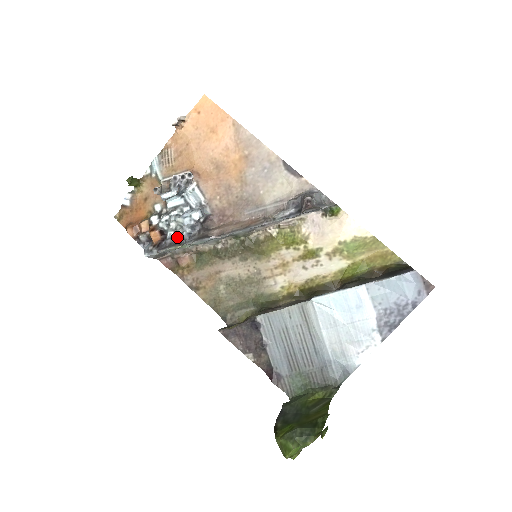
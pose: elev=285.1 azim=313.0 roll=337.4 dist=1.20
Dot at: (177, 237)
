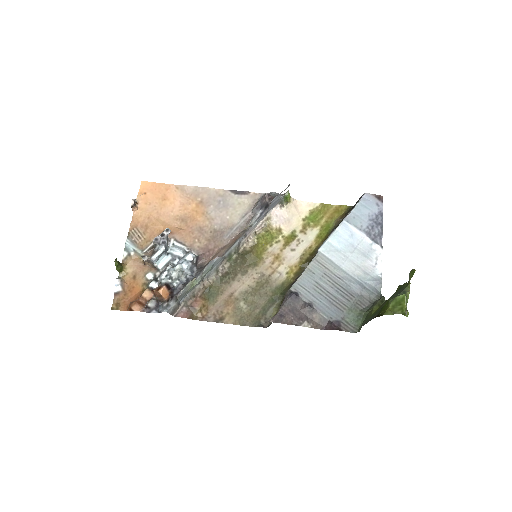
Dot at: (183, 283)
